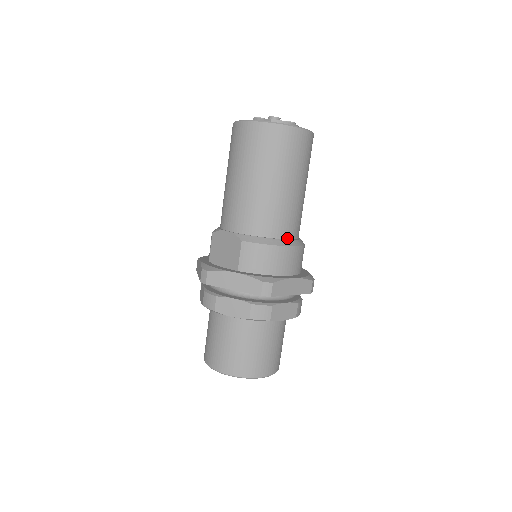
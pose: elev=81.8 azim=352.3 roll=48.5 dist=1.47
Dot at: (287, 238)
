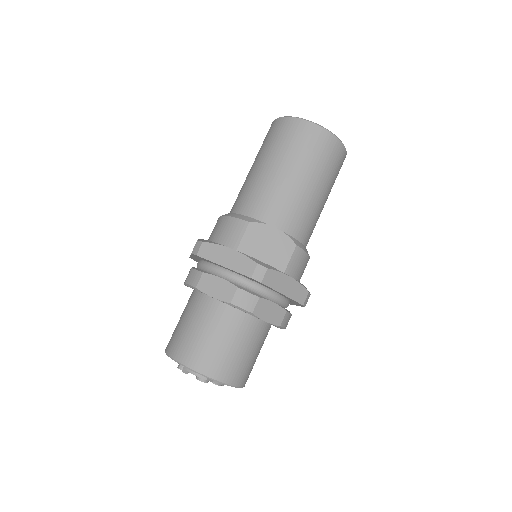
Dot at: occluded
